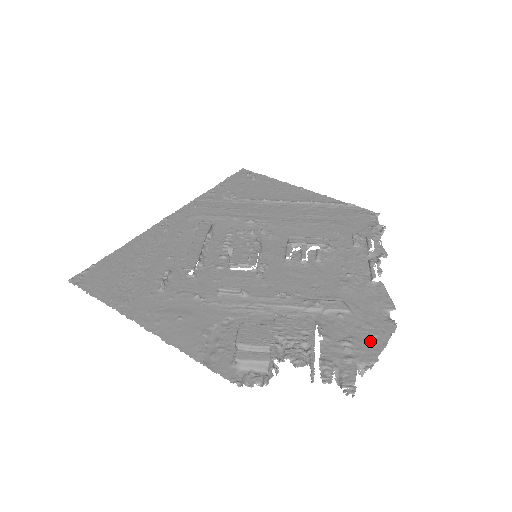
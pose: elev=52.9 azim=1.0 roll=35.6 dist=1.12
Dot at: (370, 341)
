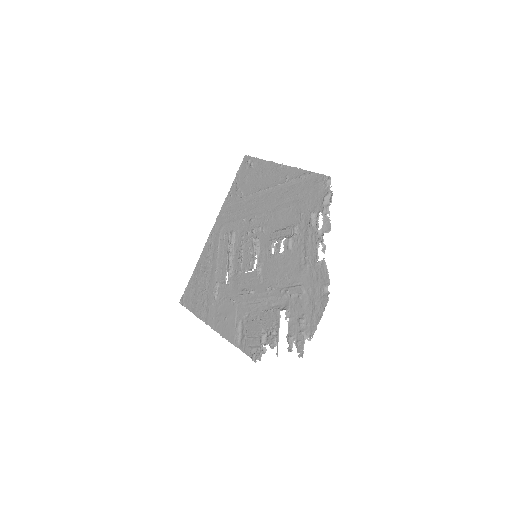
Dot at: (313, 315)
